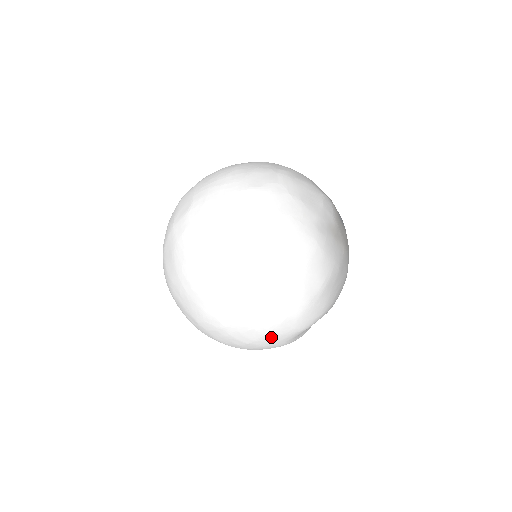
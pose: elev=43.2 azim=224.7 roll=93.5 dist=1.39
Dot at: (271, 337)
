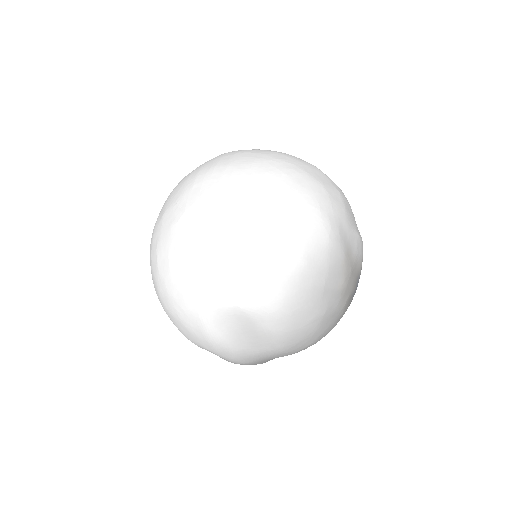
Dot at: (207, 270)
